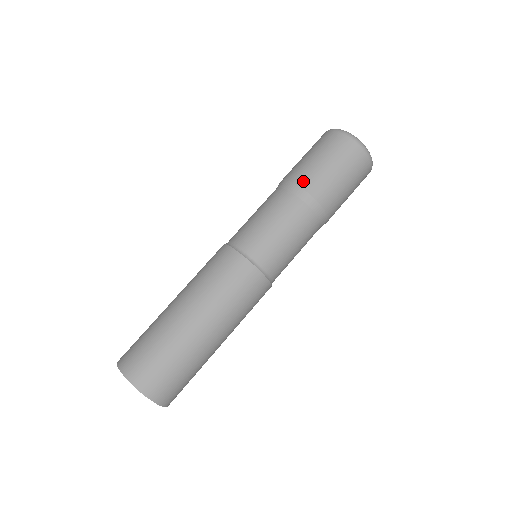
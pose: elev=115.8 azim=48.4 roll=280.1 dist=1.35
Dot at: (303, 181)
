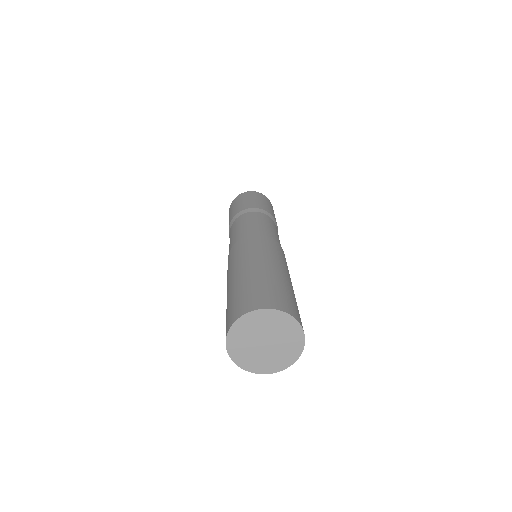
Dot at: (249, 206)
